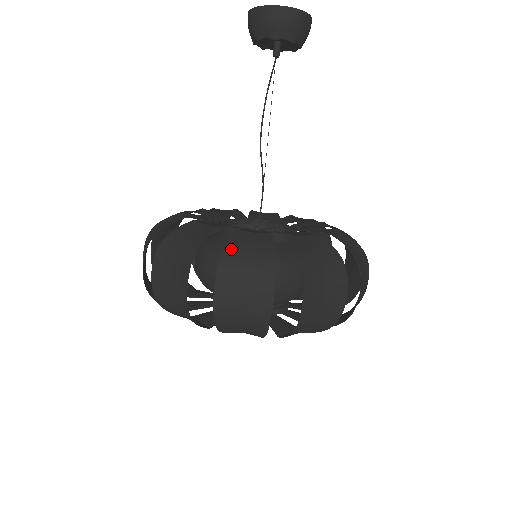
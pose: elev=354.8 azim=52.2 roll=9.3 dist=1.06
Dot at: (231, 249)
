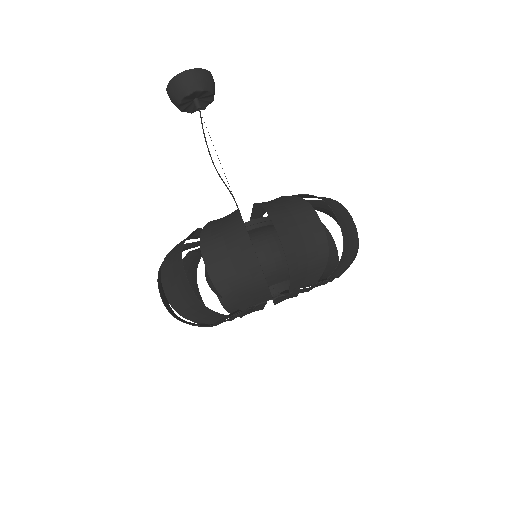
Dot at: (207, 230)
